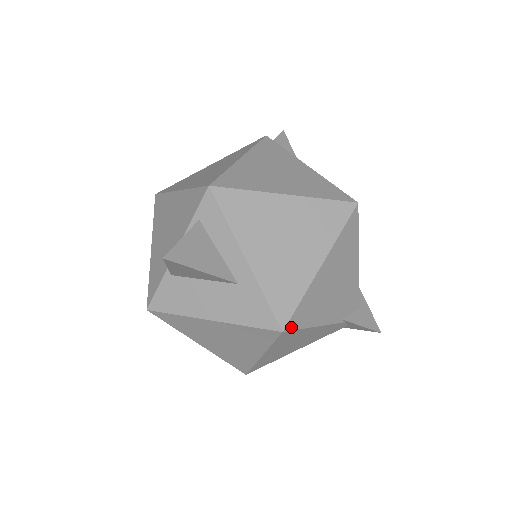
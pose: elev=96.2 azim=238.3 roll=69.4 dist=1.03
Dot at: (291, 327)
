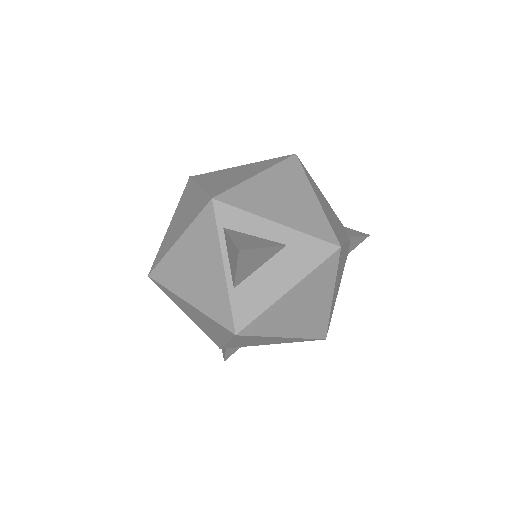
Dot at: (340, 244)
